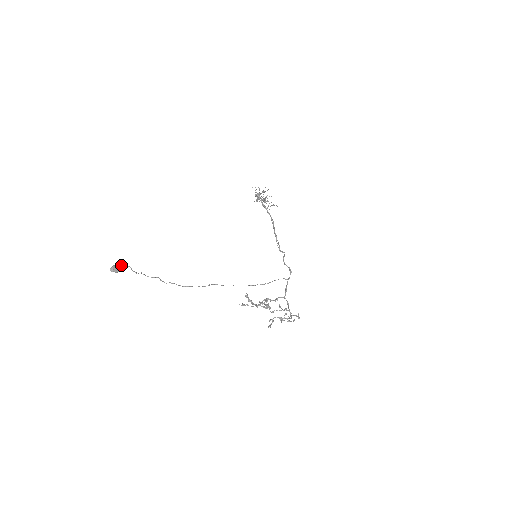
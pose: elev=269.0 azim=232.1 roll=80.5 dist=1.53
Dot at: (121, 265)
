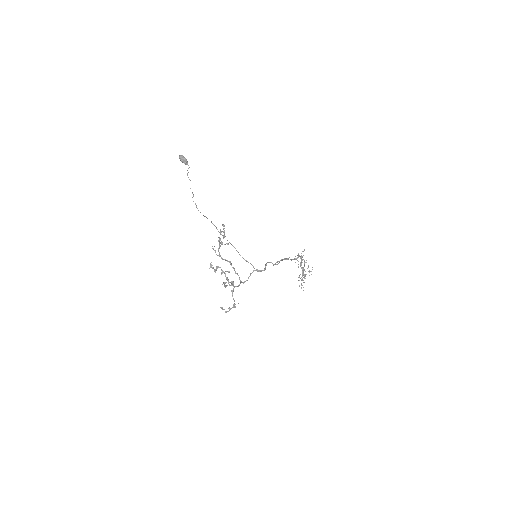
Dot at: occluded
